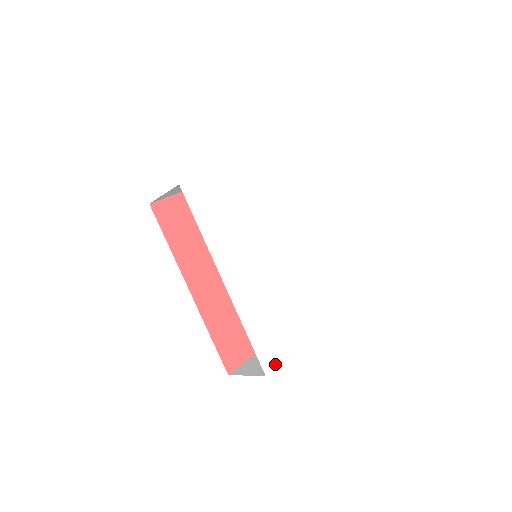
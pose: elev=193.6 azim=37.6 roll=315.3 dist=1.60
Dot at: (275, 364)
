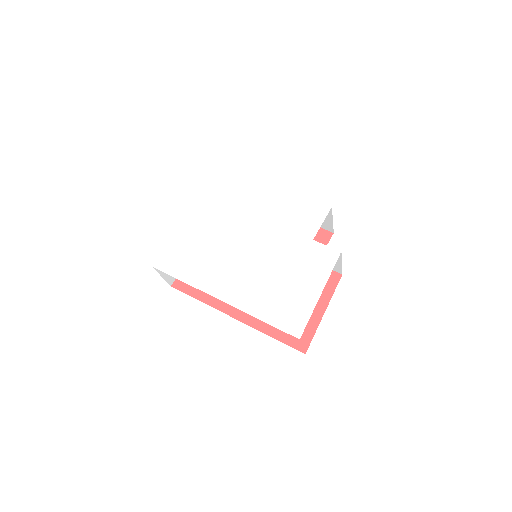
Dot at: (303, 325)
